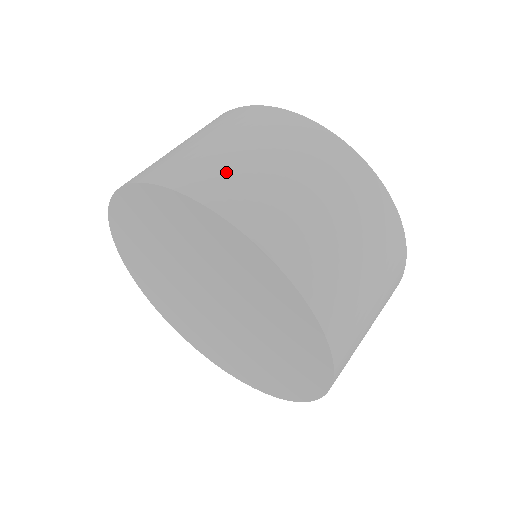
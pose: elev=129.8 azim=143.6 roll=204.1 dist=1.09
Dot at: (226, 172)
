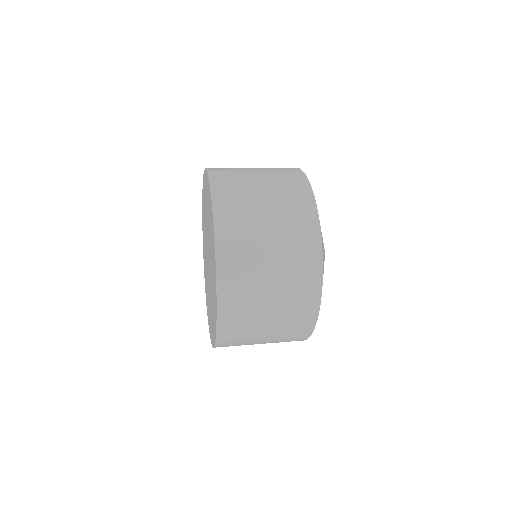
Dot at: occluded
